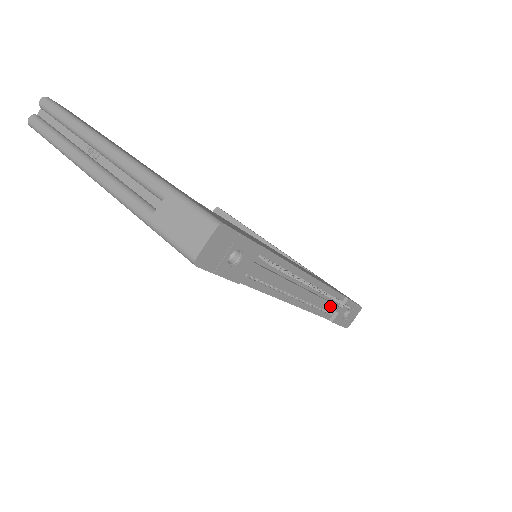
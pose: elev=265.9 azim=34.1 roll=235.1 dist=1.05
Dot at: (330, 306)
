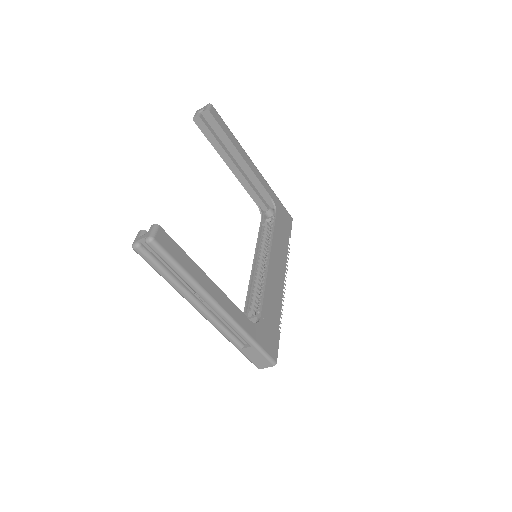
Dot at: occluded
